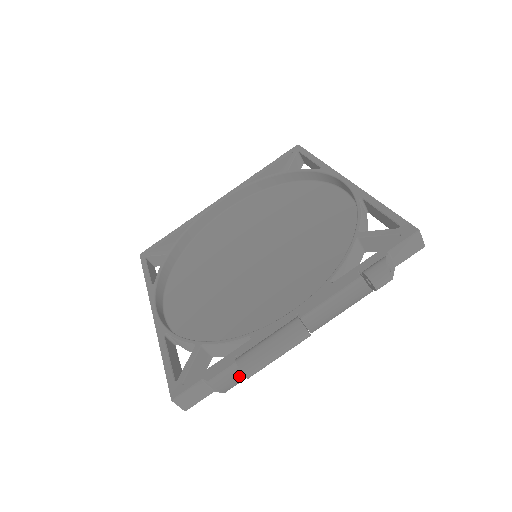
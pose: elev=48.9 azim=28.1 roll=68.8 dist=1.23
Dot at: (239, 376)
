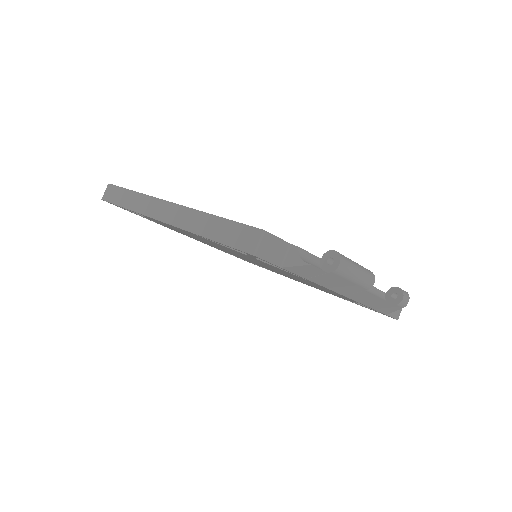
Dot at: occluded
